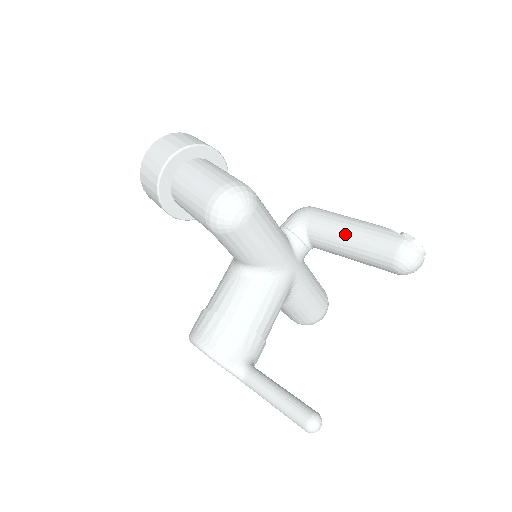
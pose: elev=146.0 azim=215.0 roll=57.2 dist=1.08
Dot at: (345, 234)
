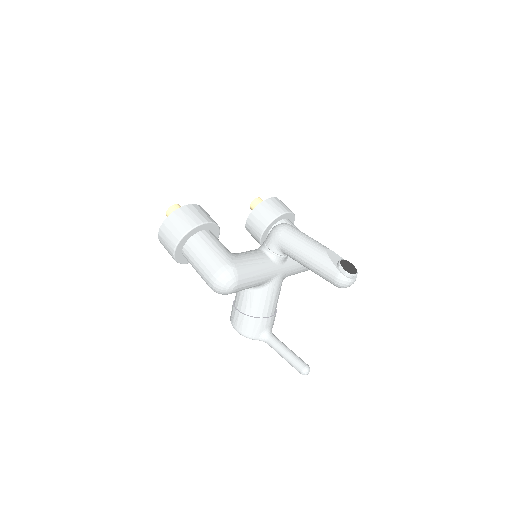
Dot at: (304, 262)
